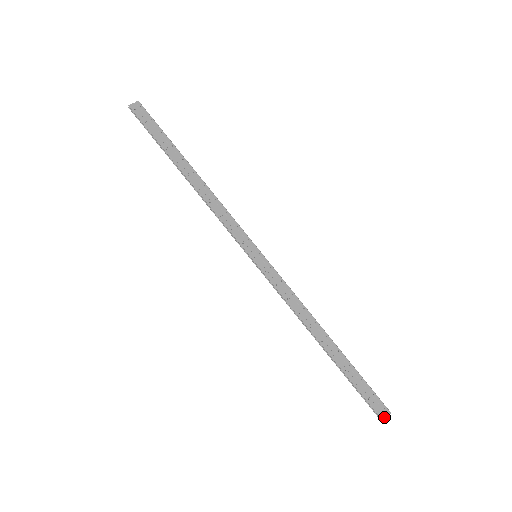
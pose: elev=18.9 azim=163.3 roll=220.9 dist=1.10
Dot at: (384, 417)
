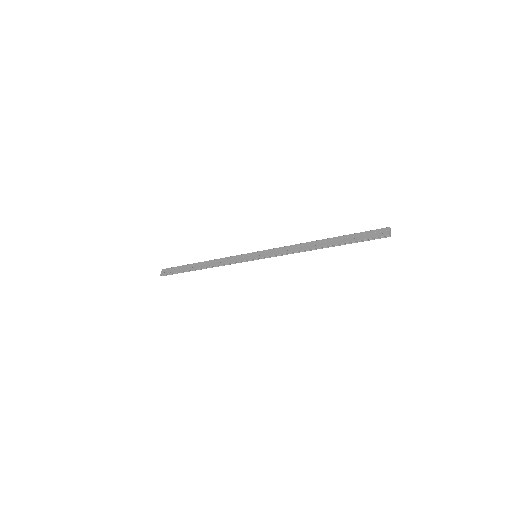
Dot at: (387, 233)
